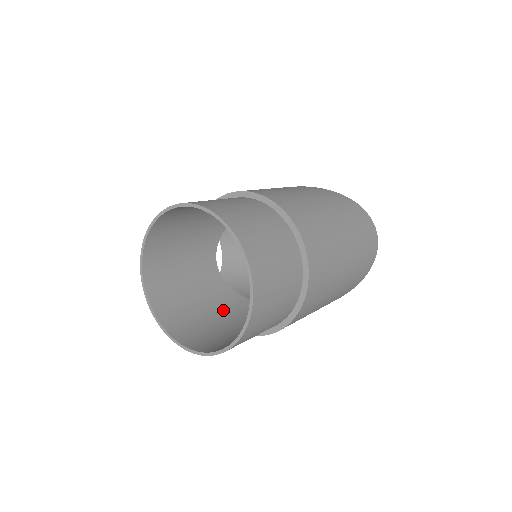
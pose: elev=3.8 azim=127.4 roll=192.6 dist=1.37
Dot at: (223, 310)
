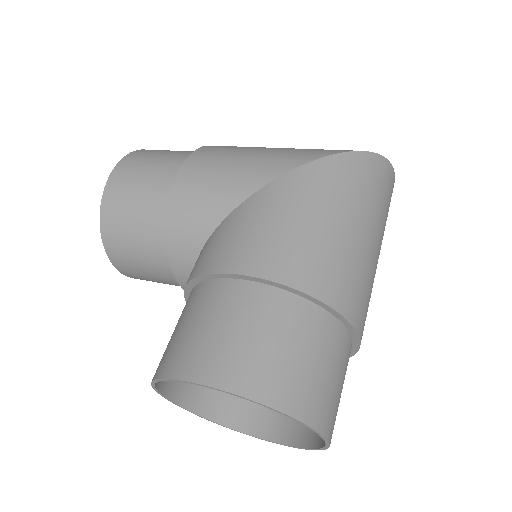
Dot at: occluded
